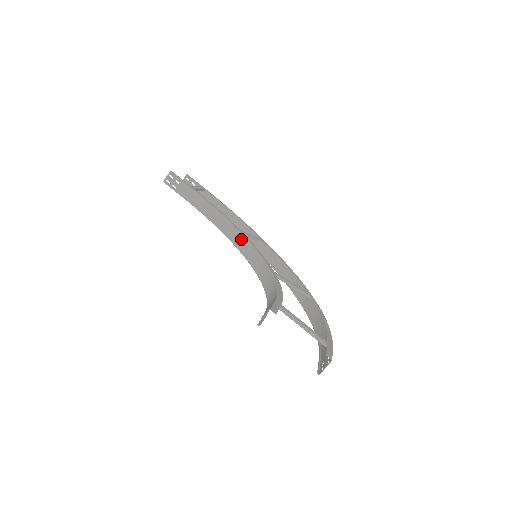
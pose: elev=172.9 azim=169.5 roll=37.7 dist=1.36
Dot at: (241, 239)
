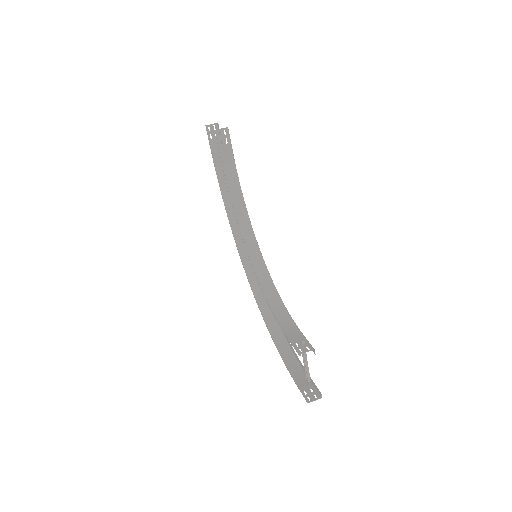
Dot at: (250, 232)
